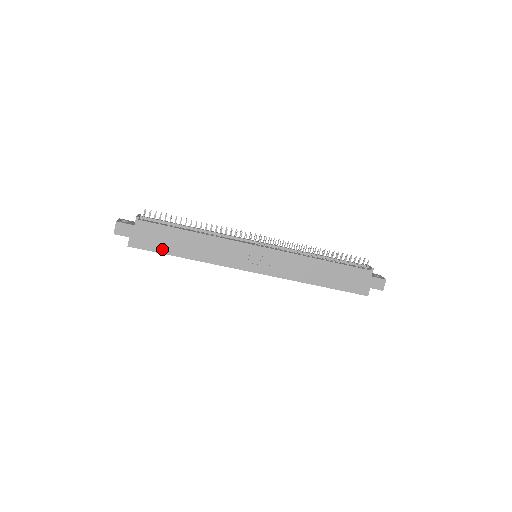
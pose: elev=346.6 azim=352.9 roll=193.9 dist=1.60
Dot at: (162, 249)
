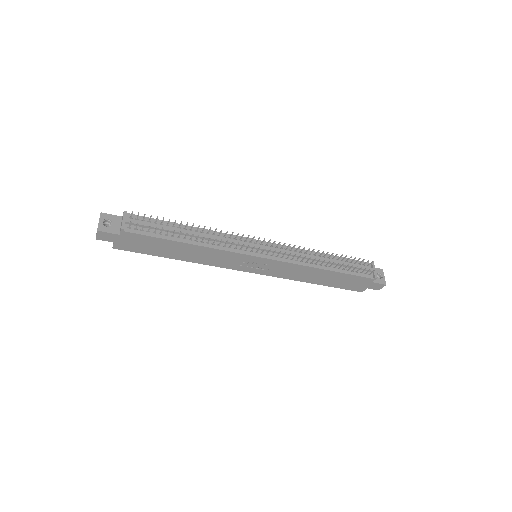
Dot at: (152, 252)
